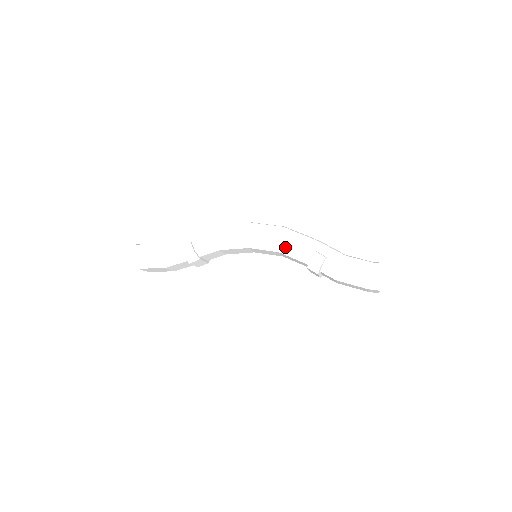
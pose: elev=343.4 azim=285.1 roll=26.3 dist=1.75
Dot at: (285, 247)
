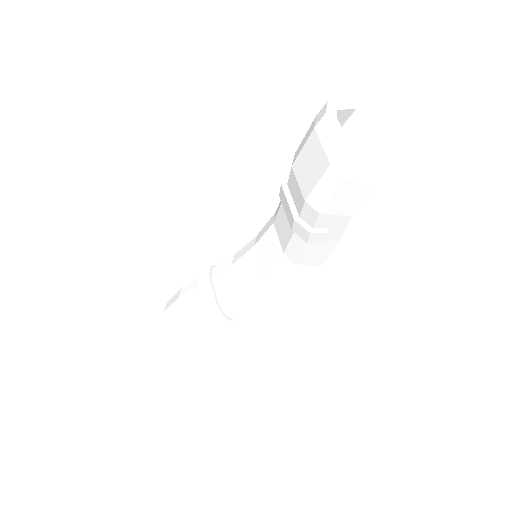
Dot at: occluded
